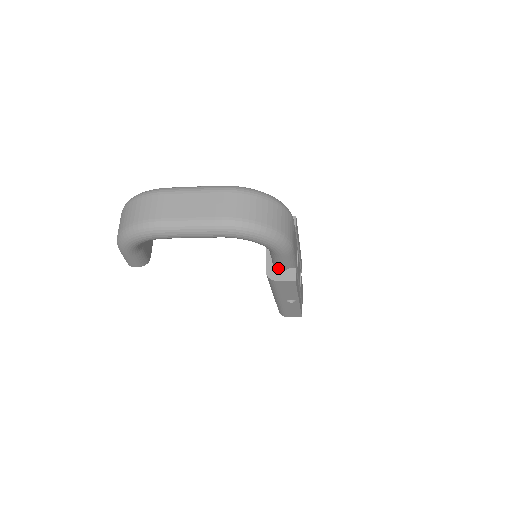
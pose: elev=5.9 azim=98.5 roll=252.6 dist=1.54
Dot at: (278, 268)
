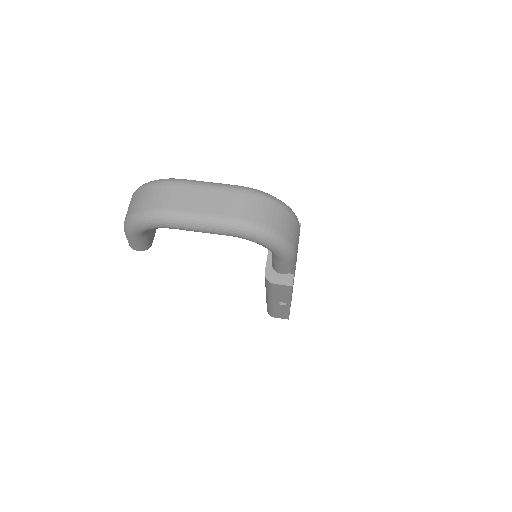
Dot at: (277, 271)
